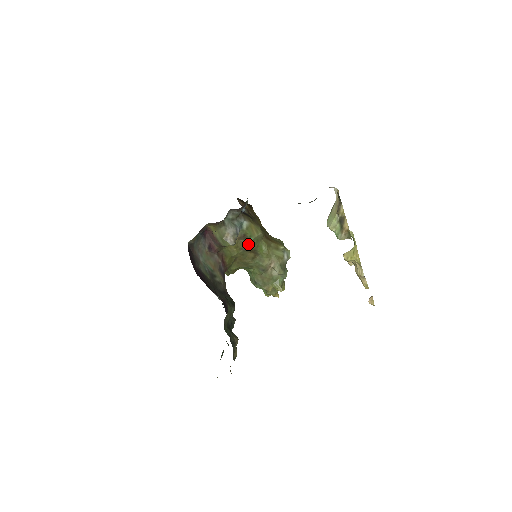
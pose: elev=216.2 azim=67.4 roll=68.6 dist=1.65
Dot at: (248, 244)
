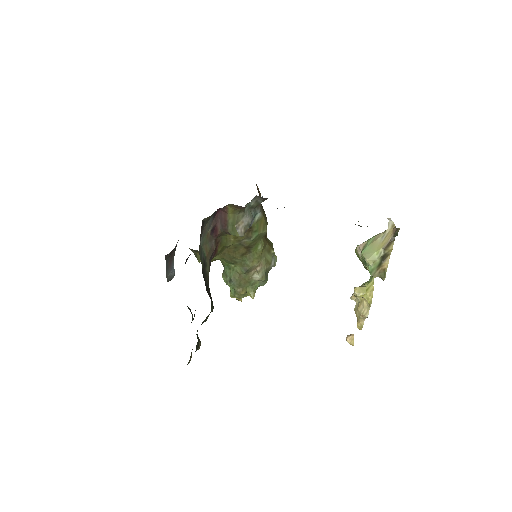
Dot at: (249, 238)
